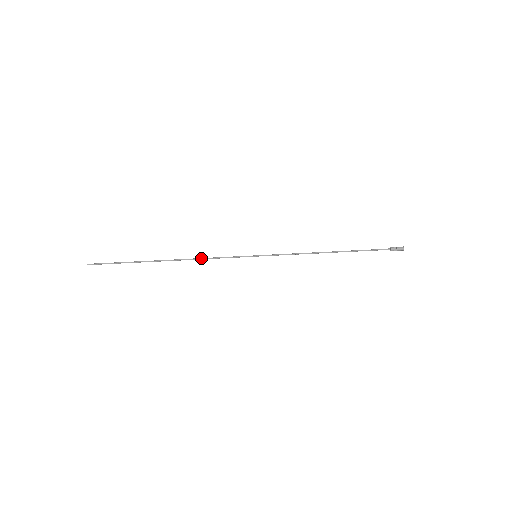
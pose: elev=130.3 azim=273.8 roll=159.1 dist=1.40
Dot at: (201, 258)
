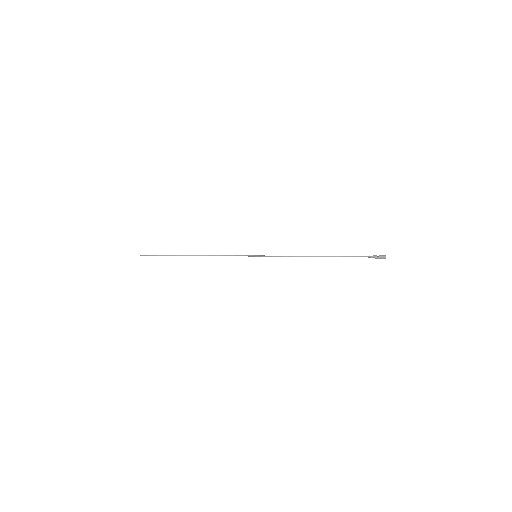
Dot at: (215, 255)
